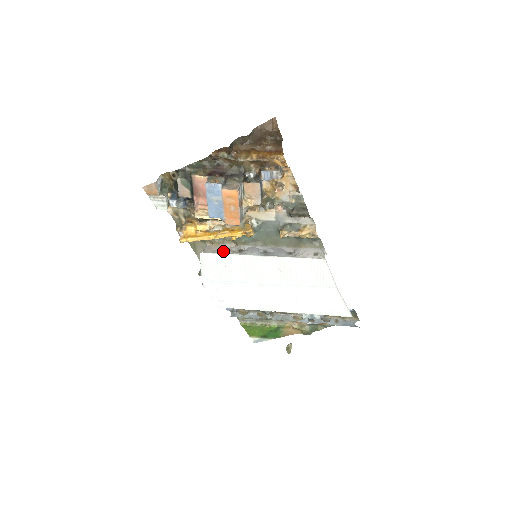
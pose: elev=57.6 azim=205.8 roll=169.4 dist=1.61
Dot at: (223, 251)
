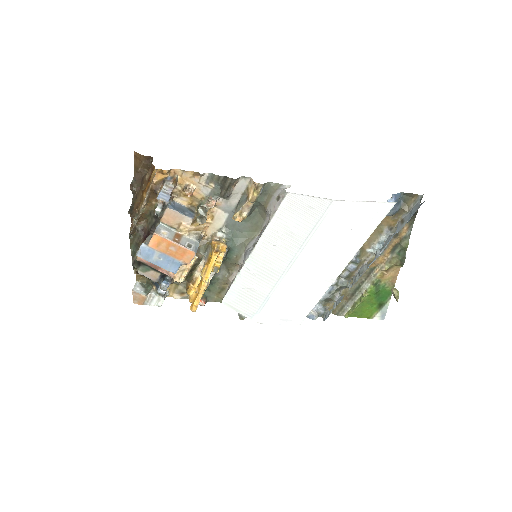
Dot at: (232, 282)
